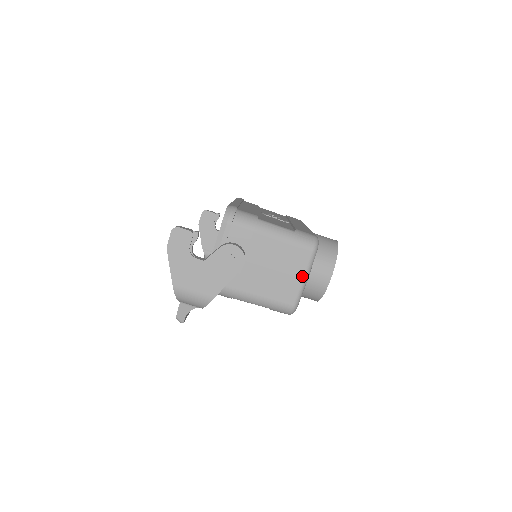
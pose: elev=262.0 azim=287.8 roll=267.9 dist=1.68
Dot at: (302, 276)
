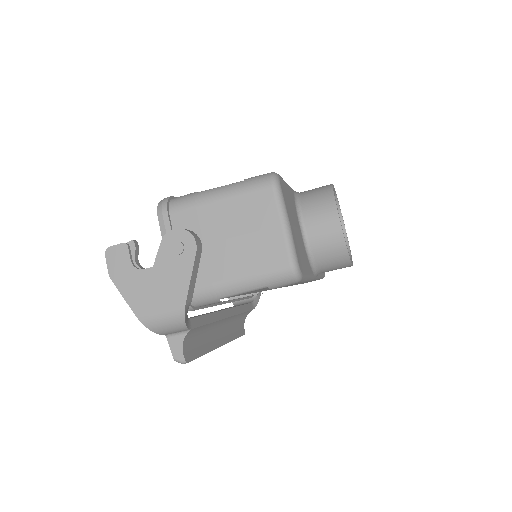
Dot at: (278, 222)
